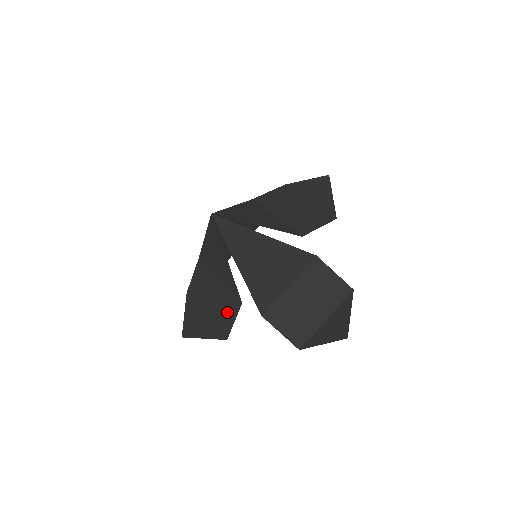
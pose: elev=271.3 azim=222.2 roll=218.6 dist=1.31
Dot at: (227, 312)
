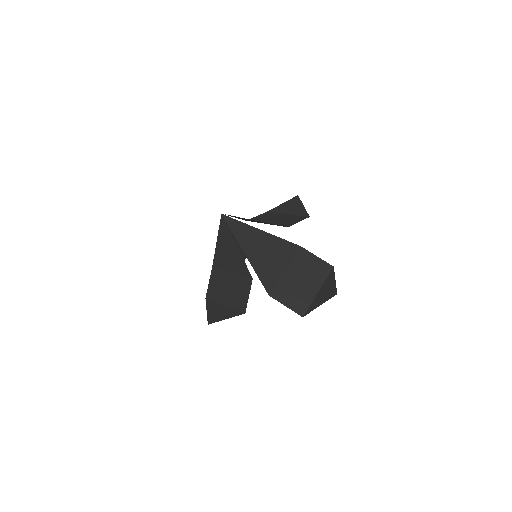
Dot at: (242, 292)
